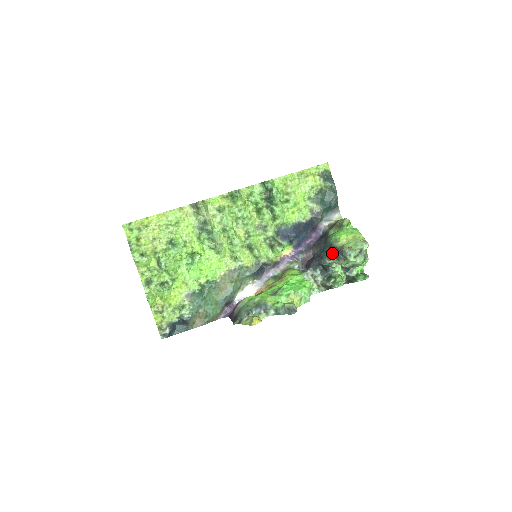
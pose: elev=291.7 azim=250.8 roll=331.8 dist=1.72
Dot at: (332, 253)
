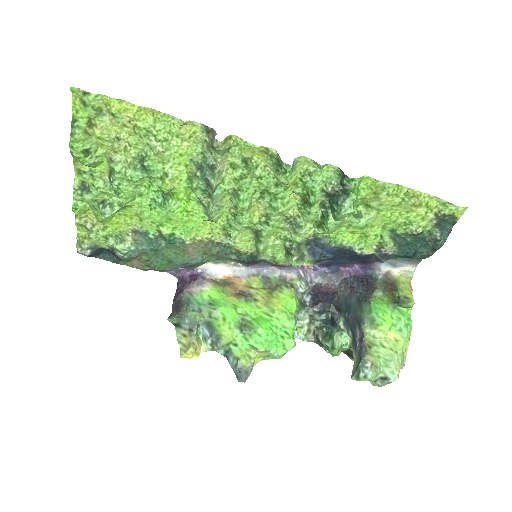
Dot at: (353, 329)
